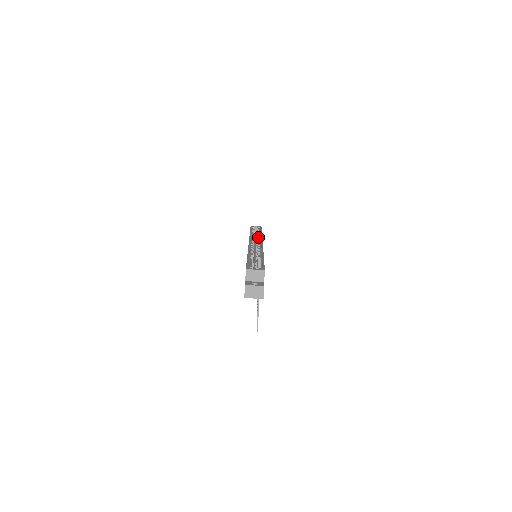
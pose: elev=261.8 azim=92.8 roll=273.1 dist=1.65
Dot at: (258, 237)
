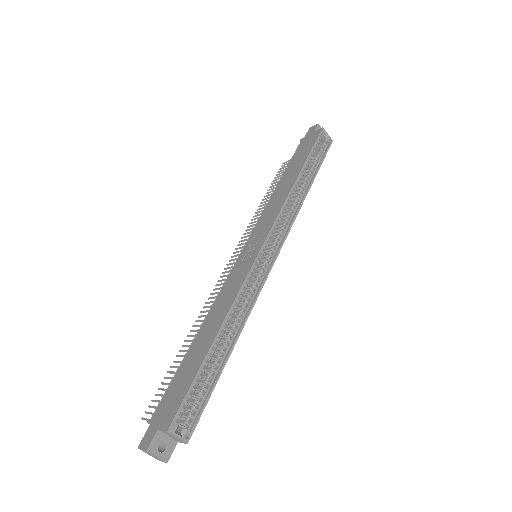
Dot at: (293, 209)
